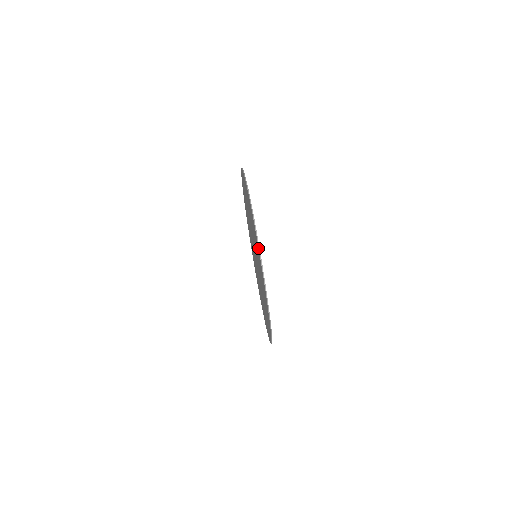
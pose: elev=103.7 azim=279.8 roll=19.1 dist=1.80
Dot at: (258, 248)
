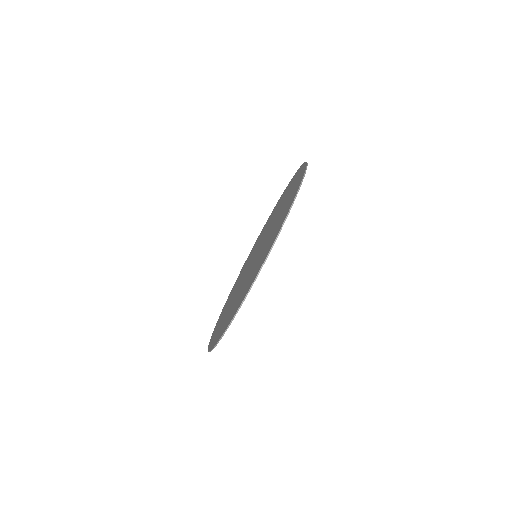
Dot at: (281, 226)
